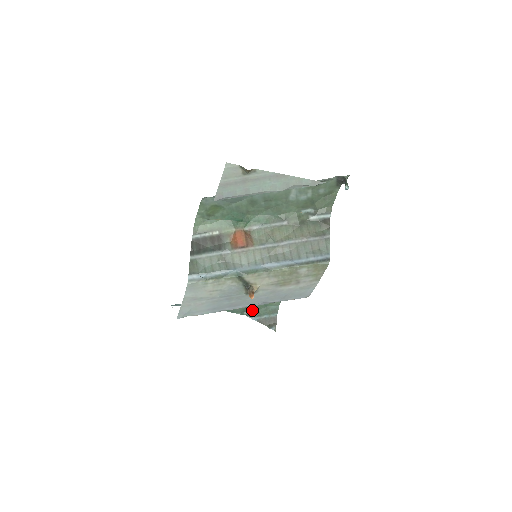
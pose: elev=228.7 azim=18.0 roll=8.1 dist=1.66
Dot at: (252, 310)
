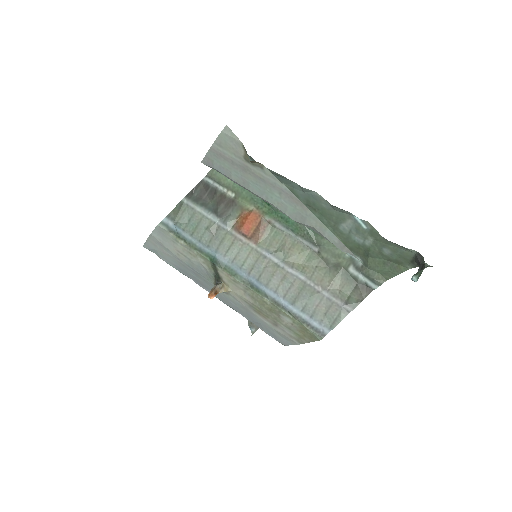
Dot at: occluded
